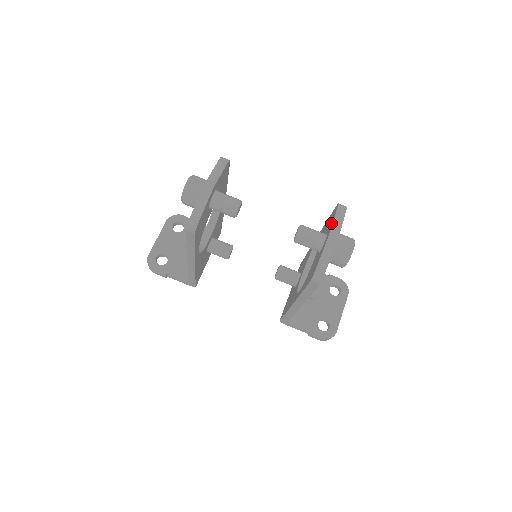
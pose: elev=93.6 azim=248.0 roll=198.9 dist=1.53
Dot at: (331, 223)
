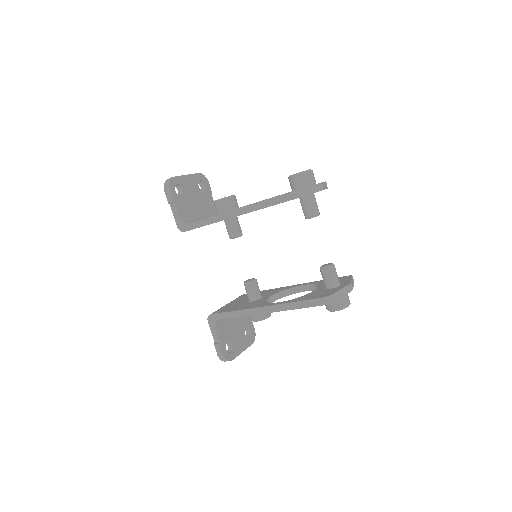
Dot at: (347, 280)
